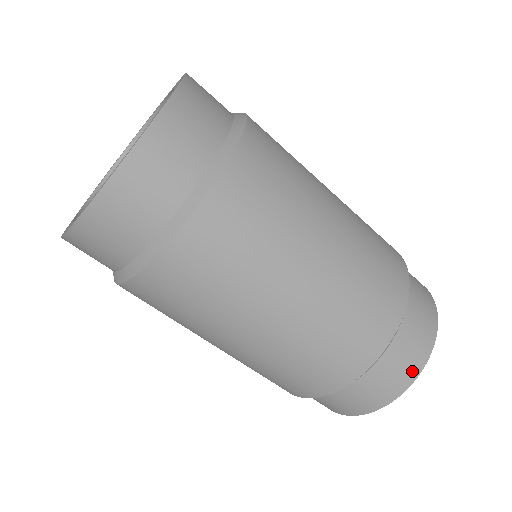
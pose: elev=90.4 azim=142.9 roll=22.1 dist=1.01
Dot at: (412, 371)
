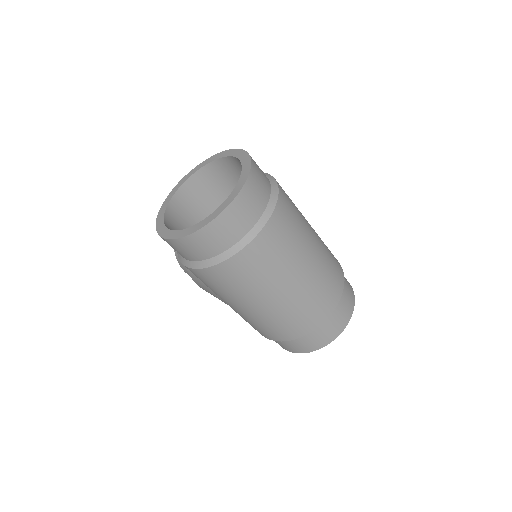
Dot at: (343, 324)
